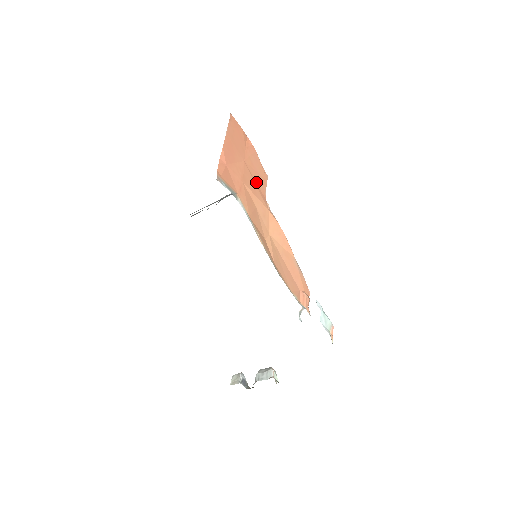
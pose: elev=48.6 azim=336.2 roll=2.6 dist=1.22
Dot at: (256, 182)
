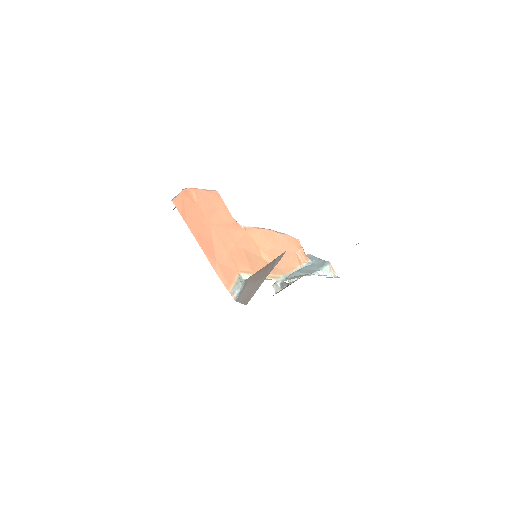
Dot at: (225, 223)
